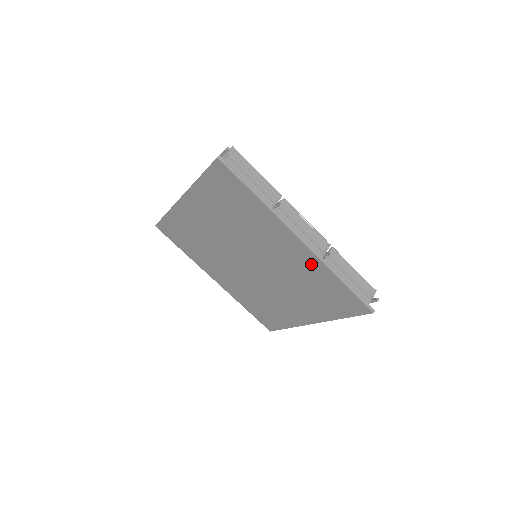
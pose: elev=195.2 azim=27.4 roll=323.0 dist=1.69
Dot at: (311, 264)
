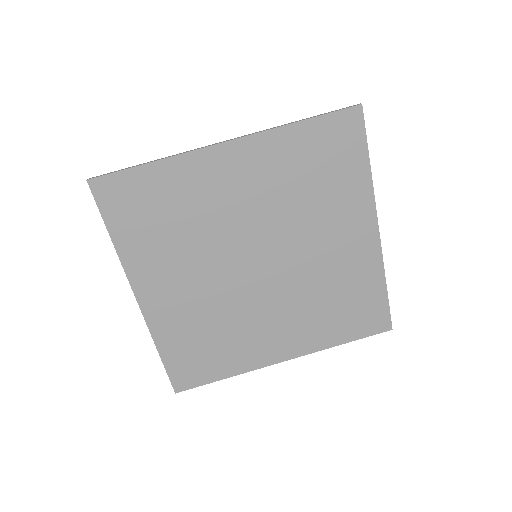
Dot at: (269, 153)
